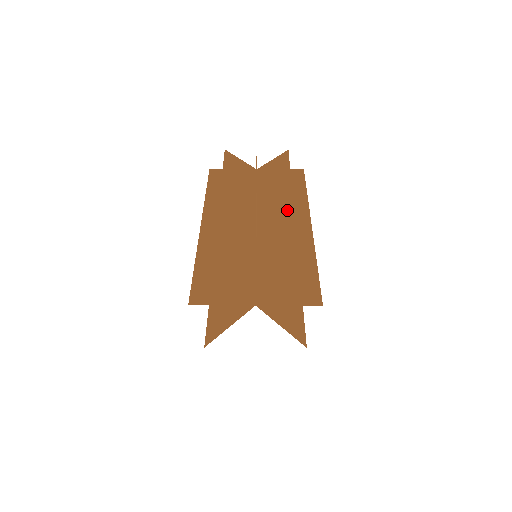
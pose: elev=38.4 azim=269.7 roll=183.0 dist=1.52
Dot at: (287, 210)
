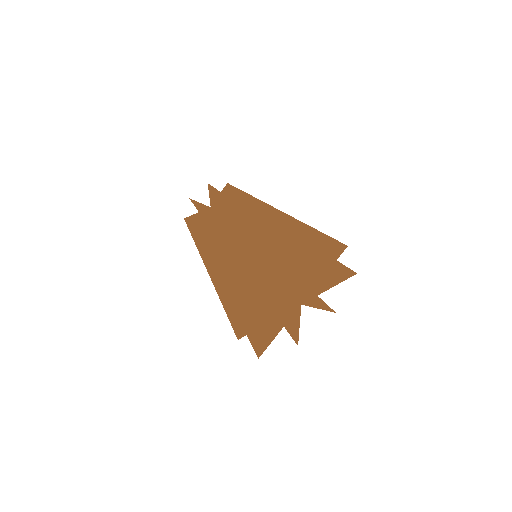
Dot at: (217, 194)
